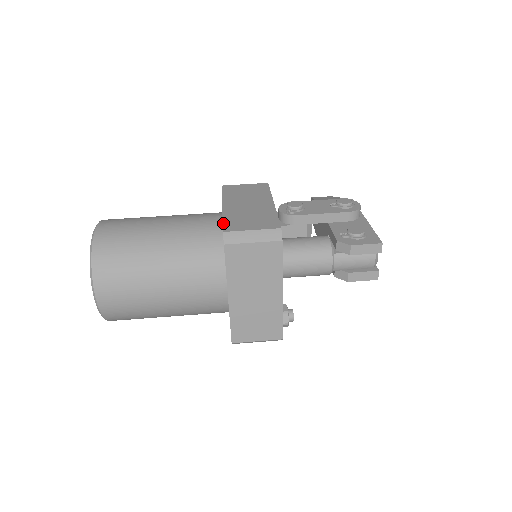
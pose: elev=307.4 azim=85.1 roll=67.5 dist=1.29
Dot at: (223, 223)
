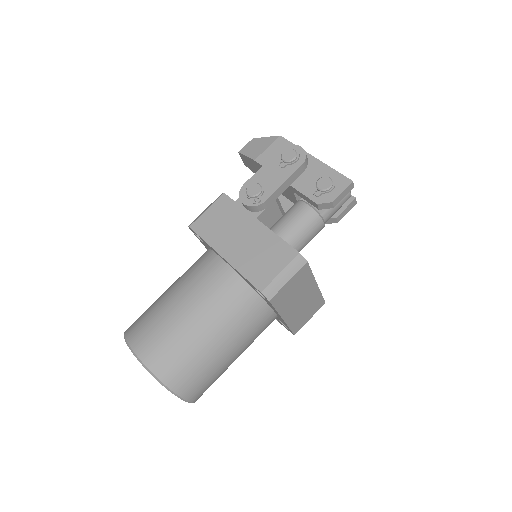
Dot at: (249, 281)
